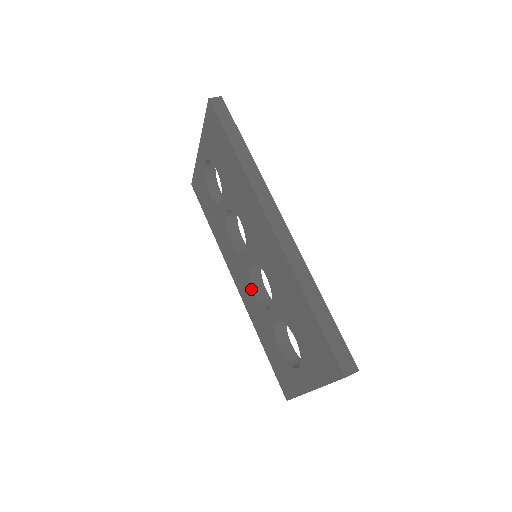
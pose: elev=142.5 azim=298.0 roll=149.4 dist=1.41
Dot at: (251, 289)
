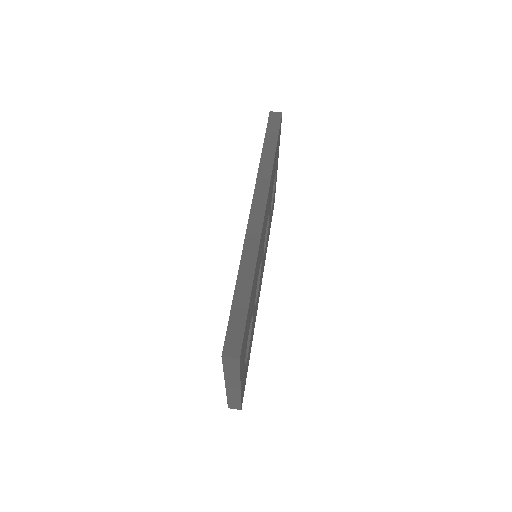
Dot at: occluded
